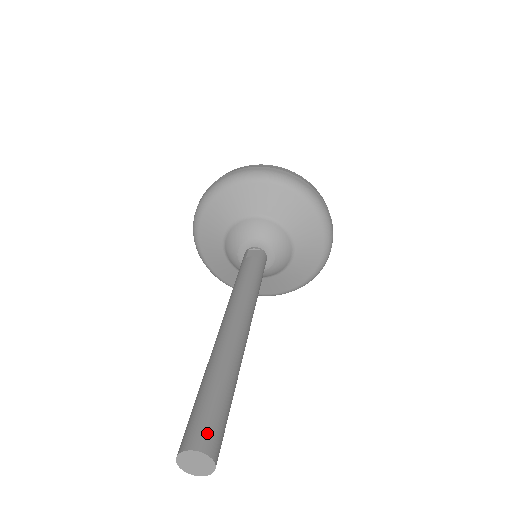
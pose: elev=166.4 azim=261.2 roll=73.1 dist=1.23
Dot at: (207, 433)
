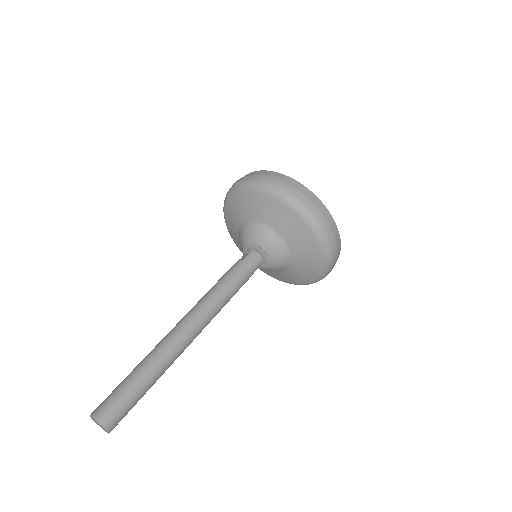
Dot at: (103, 405)
